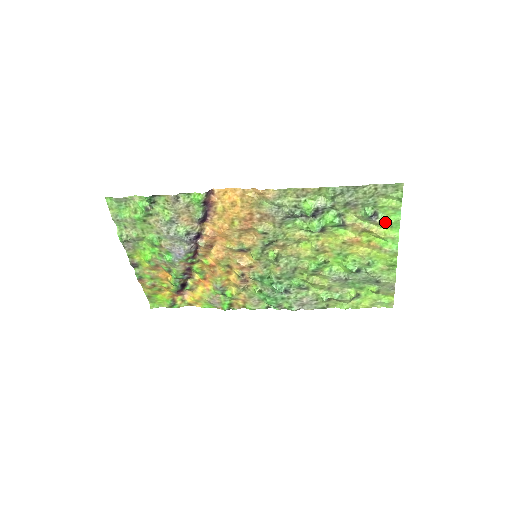
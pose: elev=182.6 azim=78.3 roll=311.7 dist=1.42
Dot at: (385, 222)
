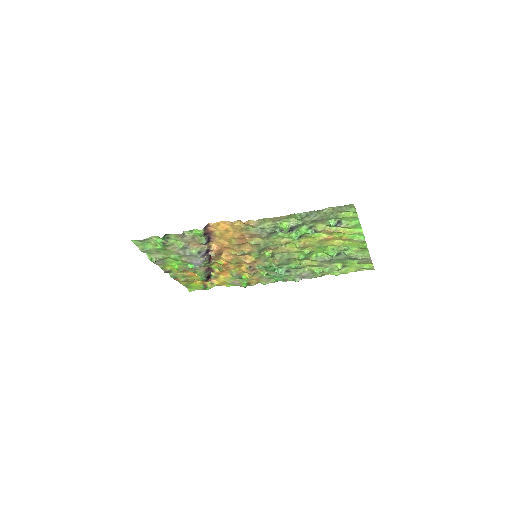
Dot at: (348, 225)
